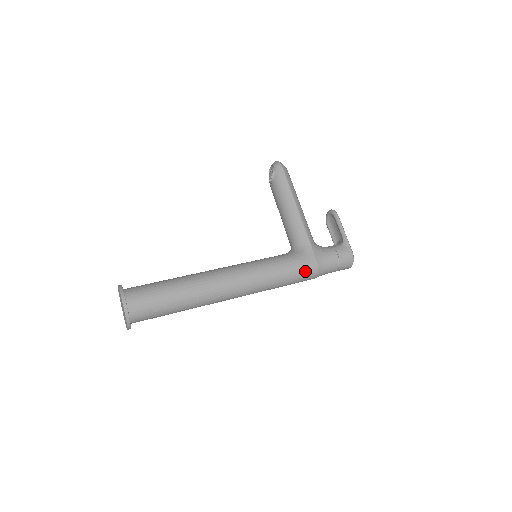
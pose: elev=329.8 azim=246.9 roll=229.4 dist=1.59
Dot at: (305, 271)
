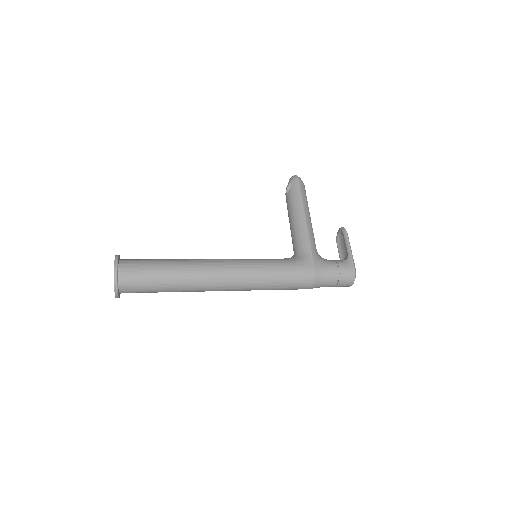
Dot at: (301, 277)
